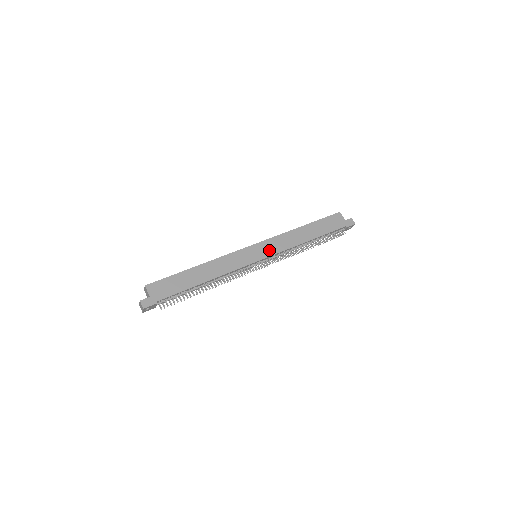
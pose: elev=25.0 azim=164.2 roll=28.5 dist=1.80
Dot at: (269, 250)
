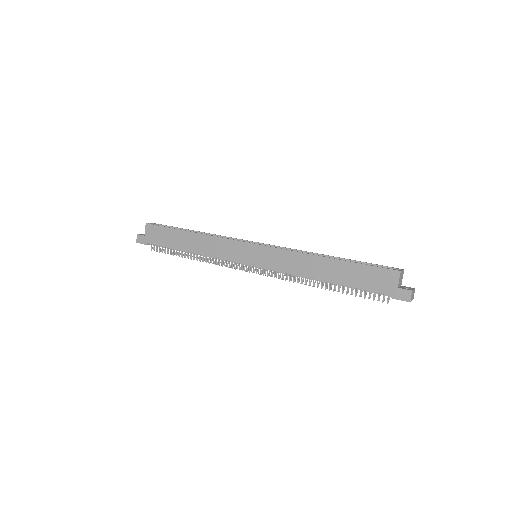
Dot at: (267, 261)
